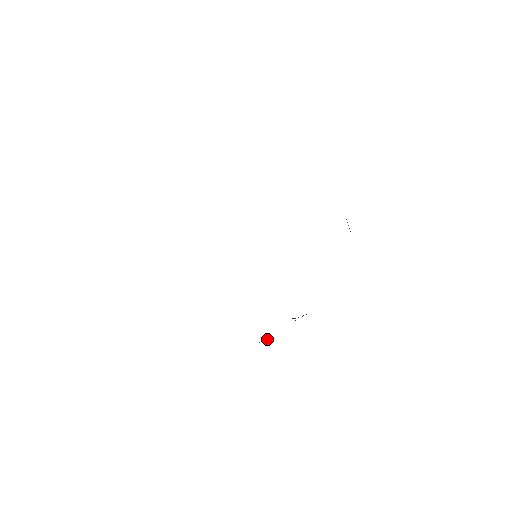
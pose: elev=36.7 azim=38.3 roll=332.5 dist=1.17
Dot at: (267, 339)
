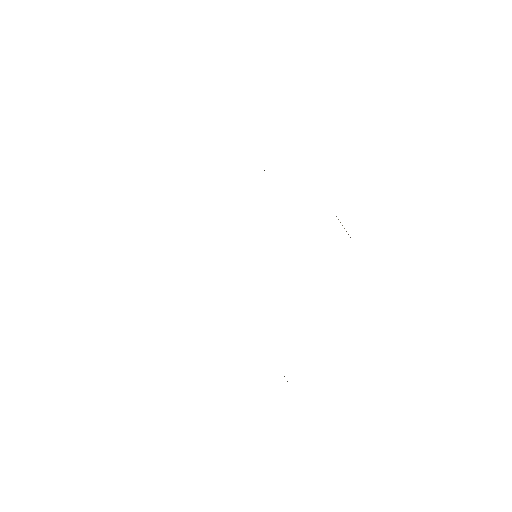
Dot at: occluded
